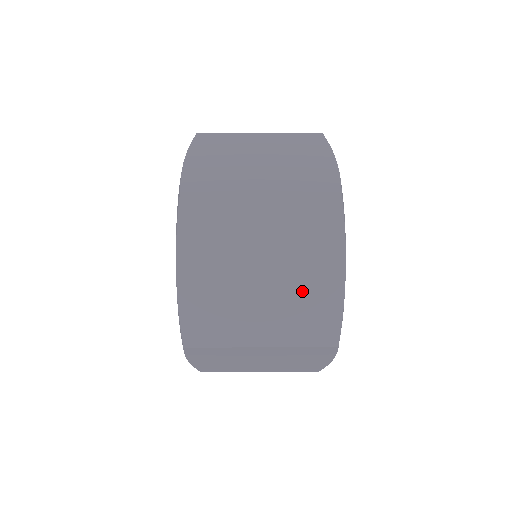
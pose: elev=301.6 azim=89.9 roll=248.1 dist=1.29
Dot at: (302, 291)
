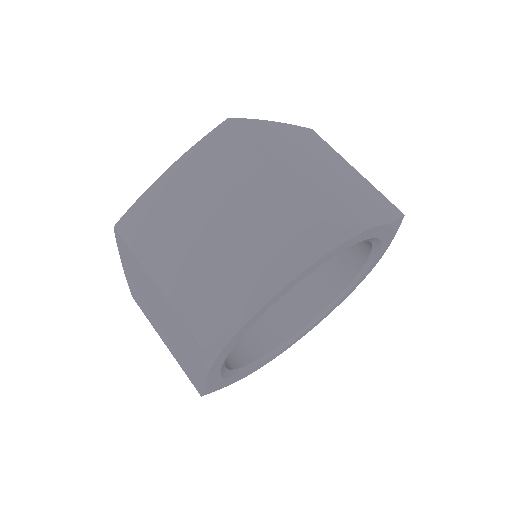
Dot at: (182, 355)
